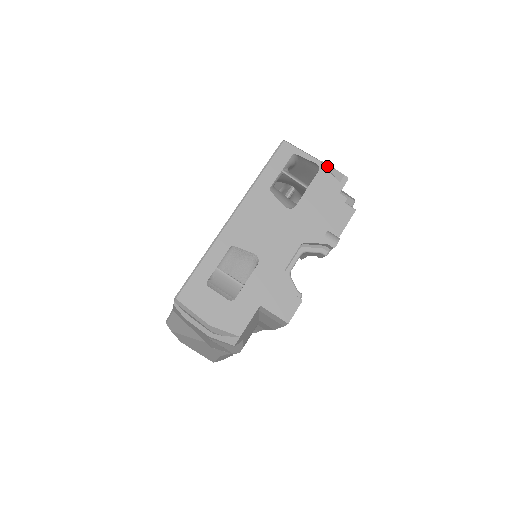
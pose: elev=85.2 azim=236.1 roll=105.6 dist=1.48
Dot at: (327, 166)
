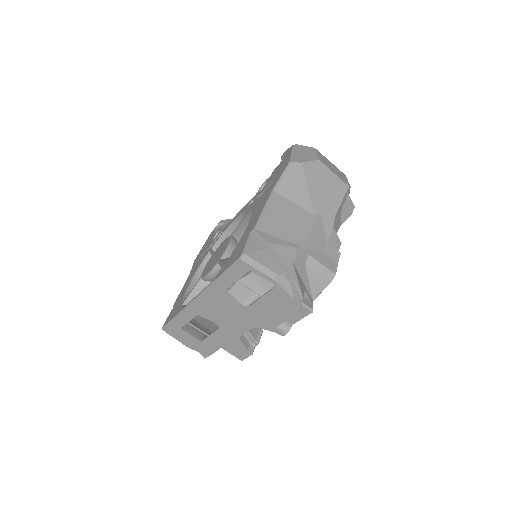
Dot at: (289, 277)
